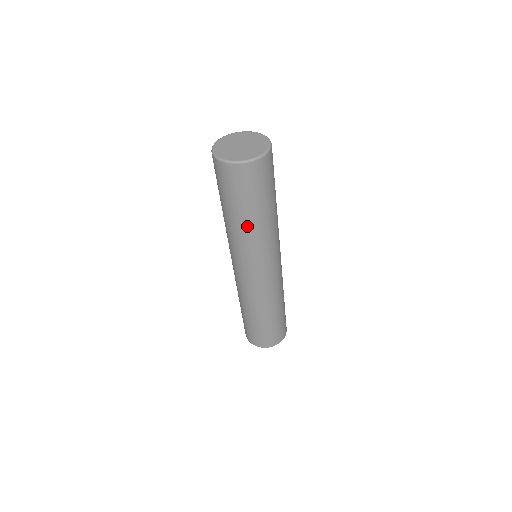
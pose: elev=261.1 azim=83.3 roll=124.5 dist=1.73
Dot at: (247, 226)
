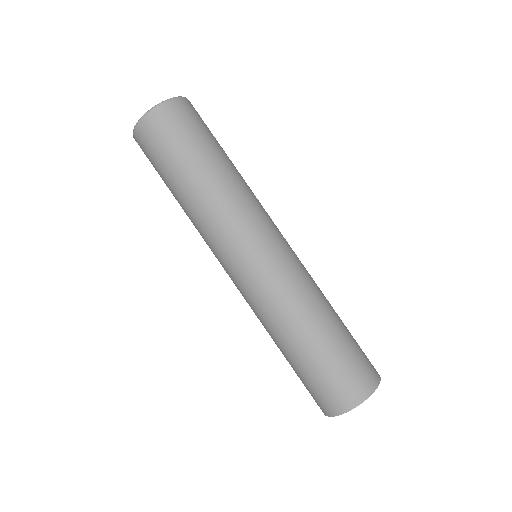
Dot at: (208, 182)
